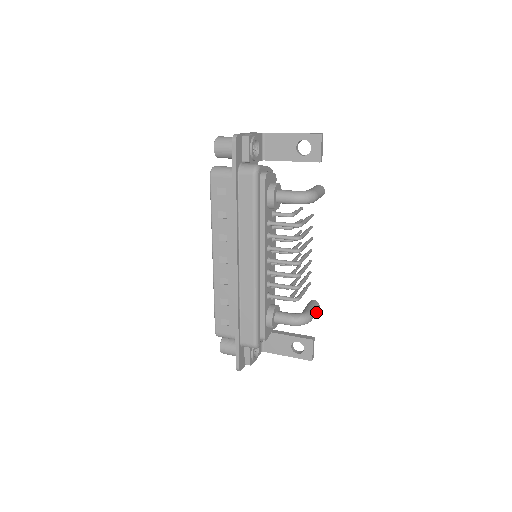
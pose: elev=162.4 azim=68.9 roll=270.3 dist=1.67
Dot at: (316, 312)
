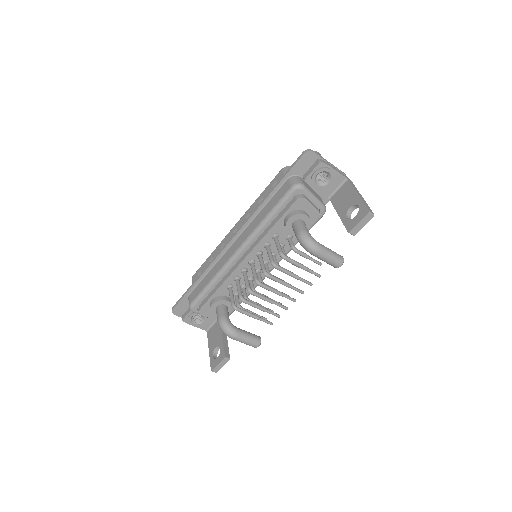
Dot at: (248, 343)
